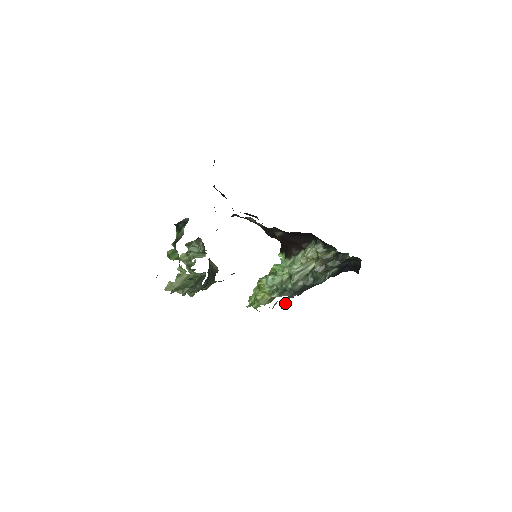
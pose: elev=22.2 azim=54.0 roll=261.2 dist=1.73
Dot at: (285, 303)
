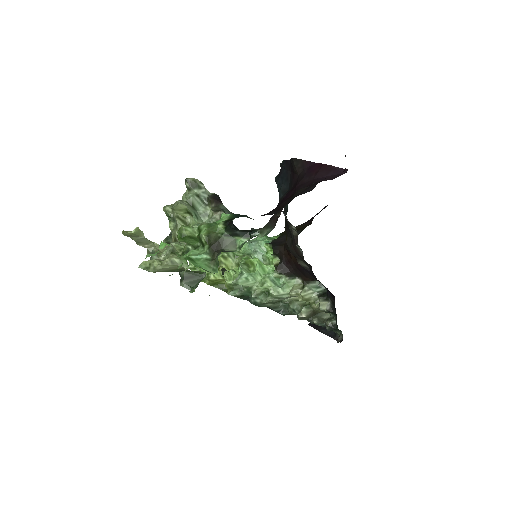
Dot at: occluded
